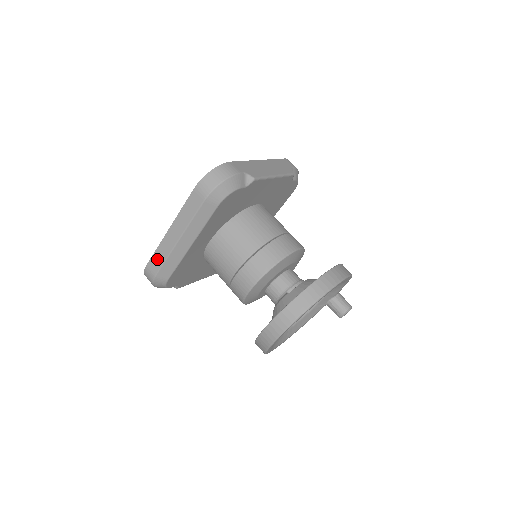
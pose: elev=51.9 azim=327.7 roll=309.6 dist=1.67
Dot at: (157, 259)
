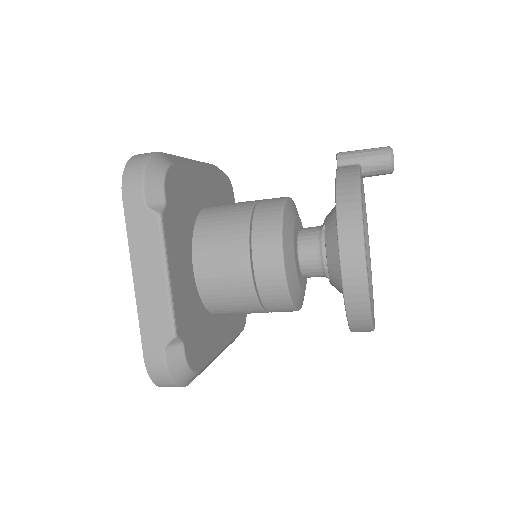
Dot at: occluded
